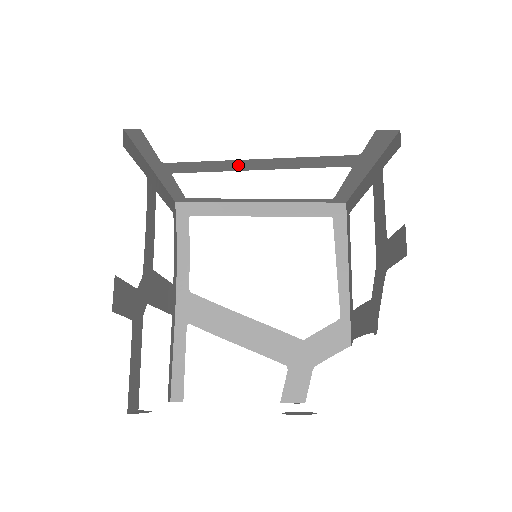
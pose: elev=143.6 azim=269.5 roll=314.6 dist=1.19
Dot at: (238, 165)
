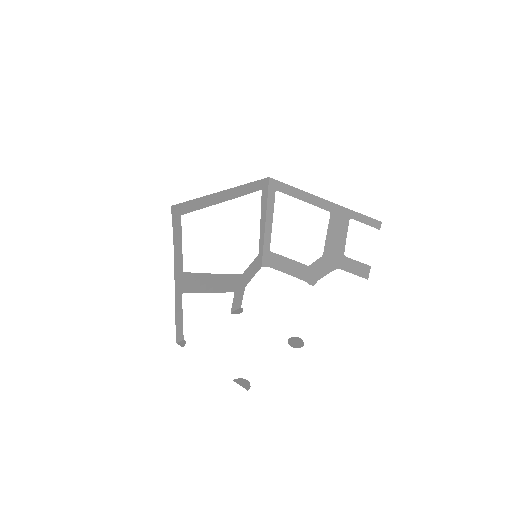
Dot at: occluded
